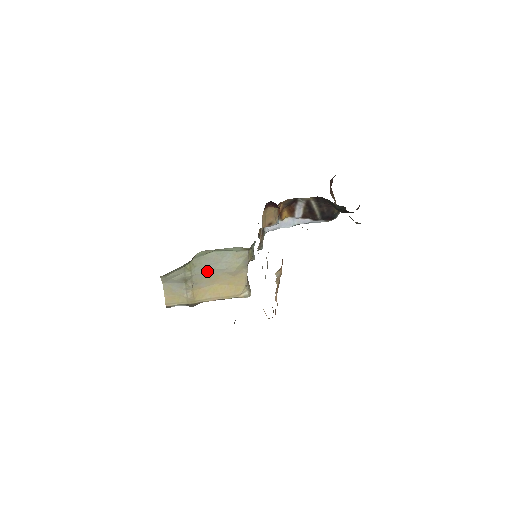
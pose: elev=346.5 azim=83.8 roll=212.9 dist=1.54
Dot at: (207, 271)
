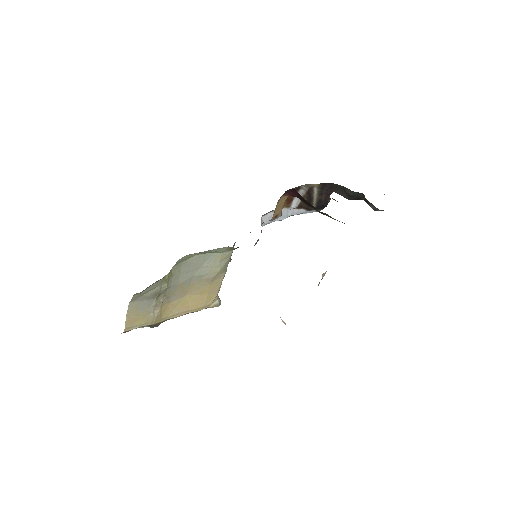
Dot at: (184, 280)
